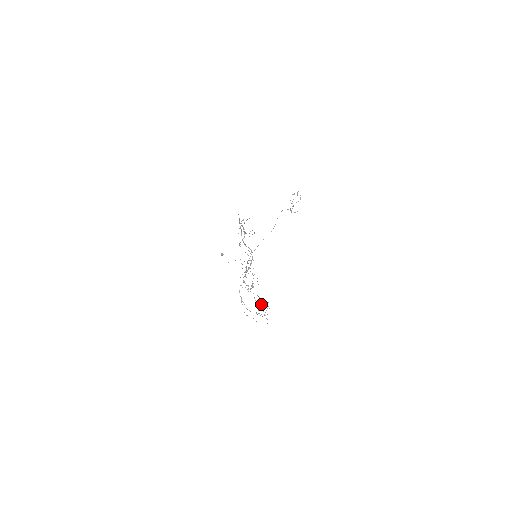
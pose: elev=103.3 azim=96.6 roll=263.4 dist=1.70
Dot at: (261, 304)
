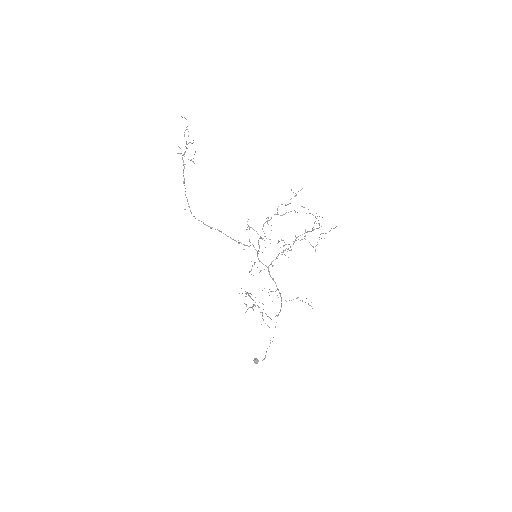
Dot at: occluded
